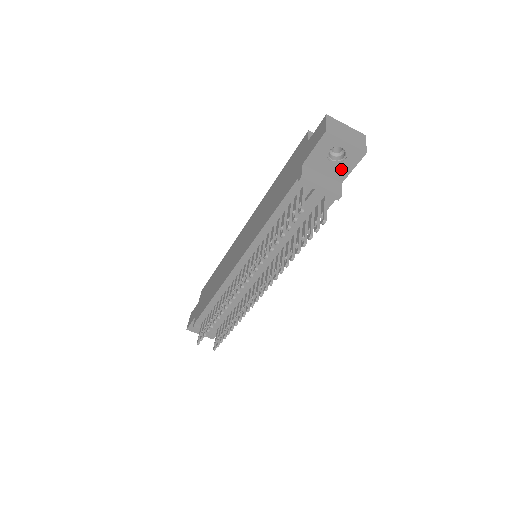
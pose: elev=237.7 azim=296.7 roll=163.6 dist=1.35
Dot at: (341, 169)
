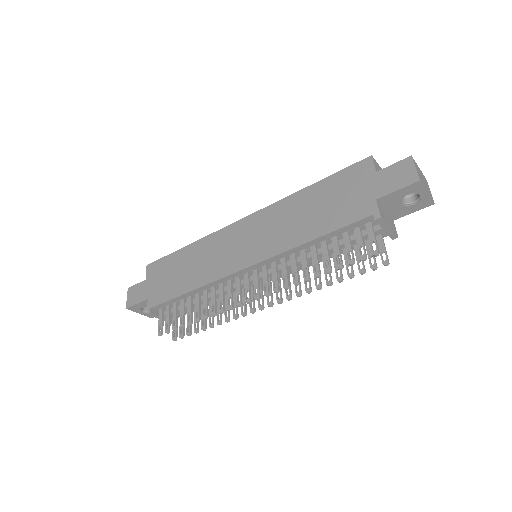
Dot at: (404, 210)
